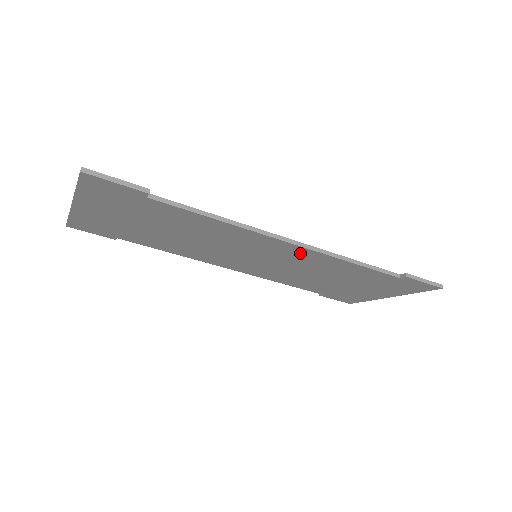
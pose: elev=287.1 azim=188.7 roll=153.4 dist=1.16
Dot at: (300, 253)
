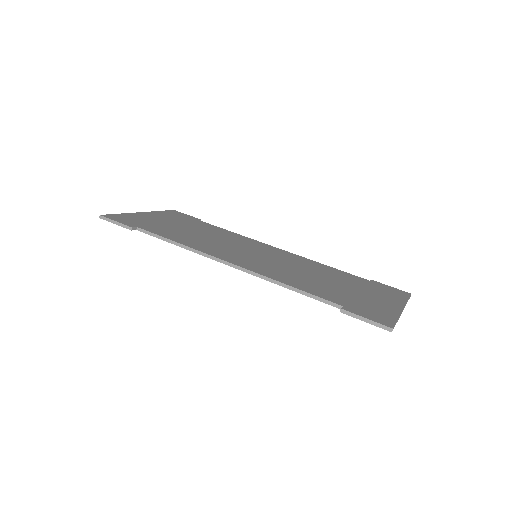
Dot at: occluded
